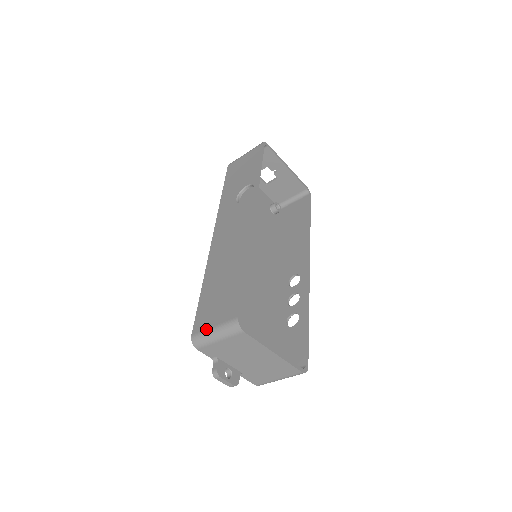
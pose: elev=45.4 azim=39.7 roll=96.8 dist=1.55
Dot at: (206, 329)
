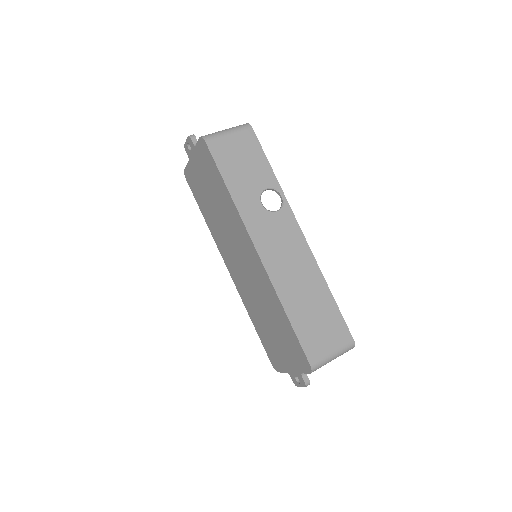
Dot at: (325, 356)
